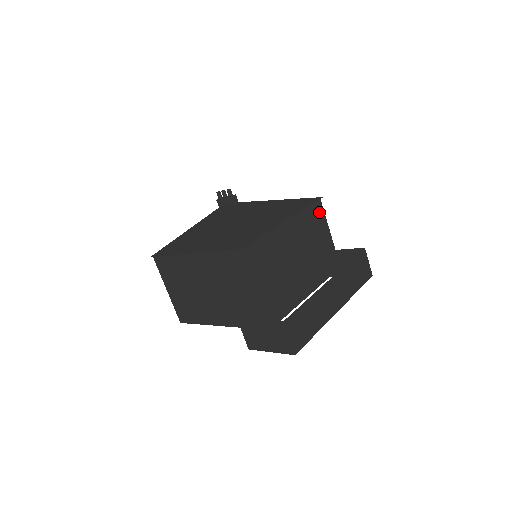
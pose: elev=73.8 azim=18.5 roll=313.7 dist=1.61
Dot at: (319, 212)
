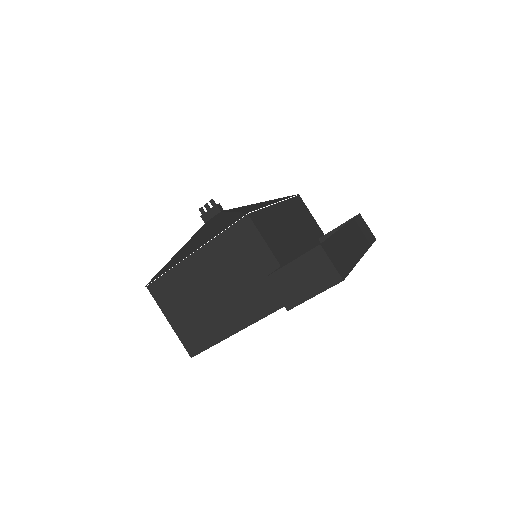
Dot at: (303, 206)
